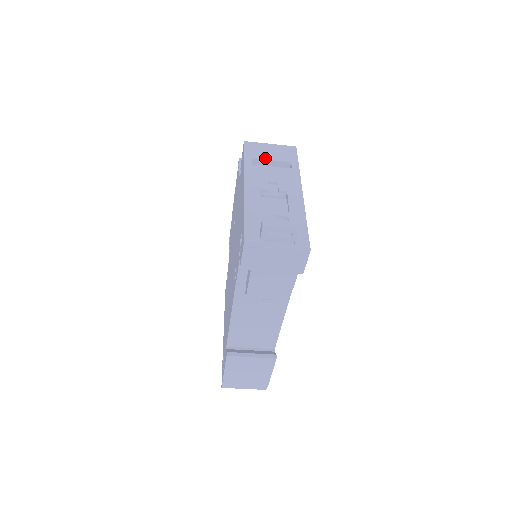
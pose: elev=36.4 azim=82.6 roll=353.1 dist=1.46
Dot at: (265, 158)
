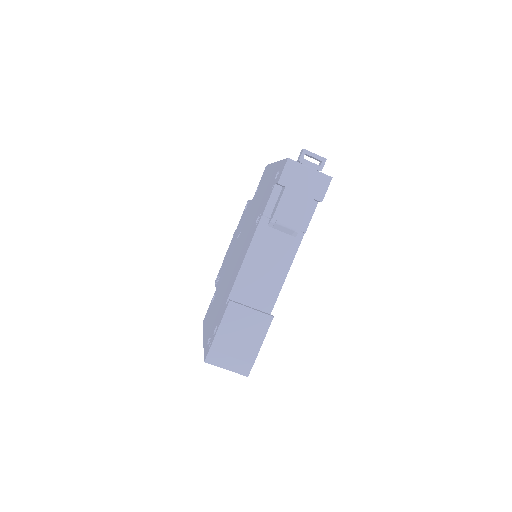
Dot at: occluded
